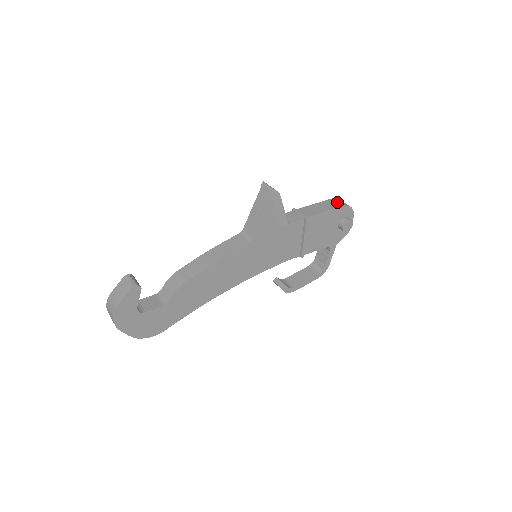
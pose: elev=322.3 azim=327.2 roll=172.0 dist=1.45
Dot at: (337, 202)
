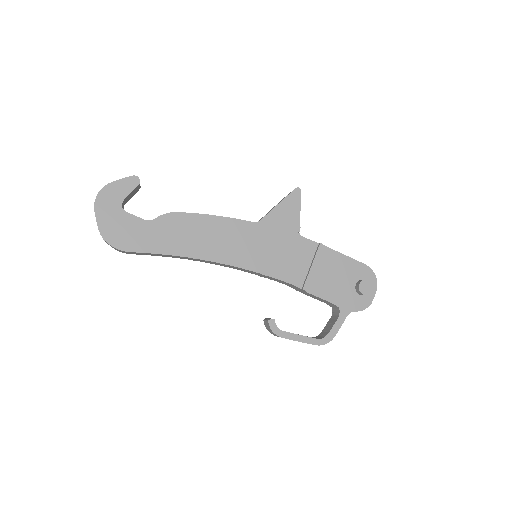
Dot at: occluded
